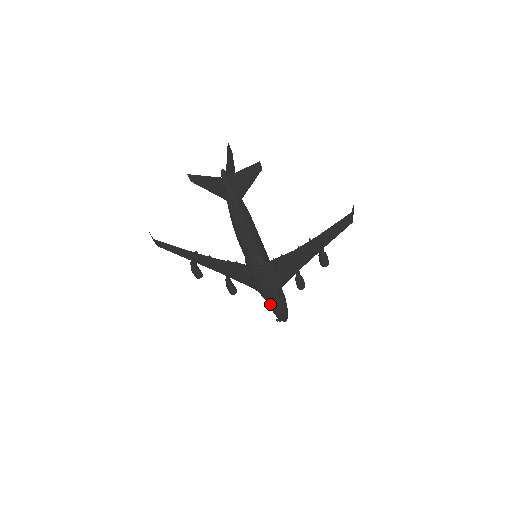
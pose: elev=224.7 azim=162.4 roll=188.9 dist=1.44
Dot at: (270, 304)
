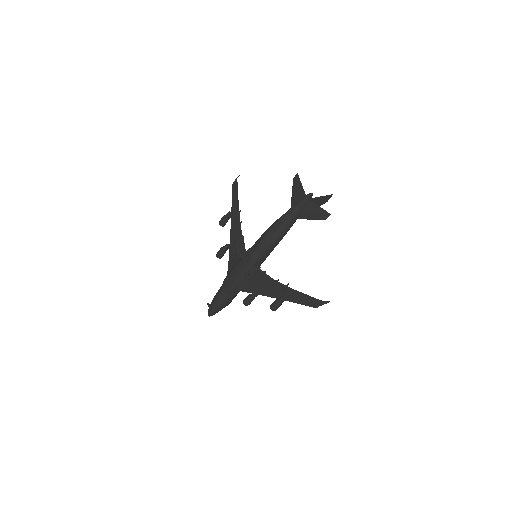
Dot at: (220, 290)
